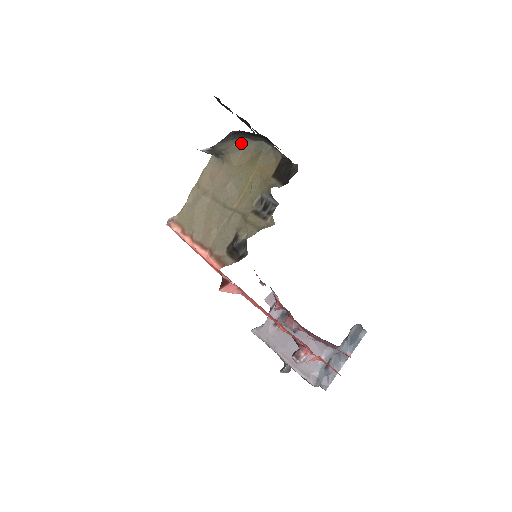
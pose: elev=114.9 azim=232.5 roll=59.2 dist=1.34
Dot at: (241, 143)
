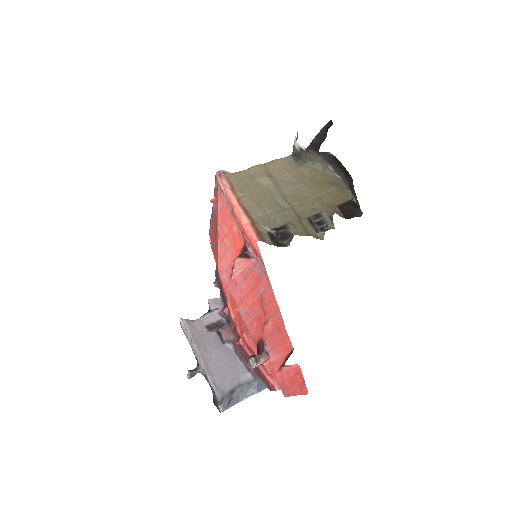
Dot at: (325, 166)
